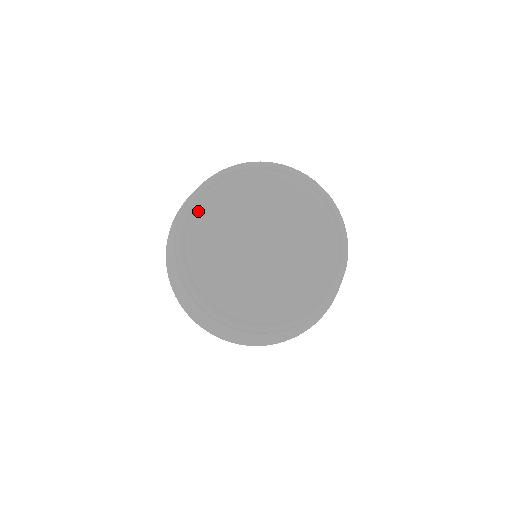
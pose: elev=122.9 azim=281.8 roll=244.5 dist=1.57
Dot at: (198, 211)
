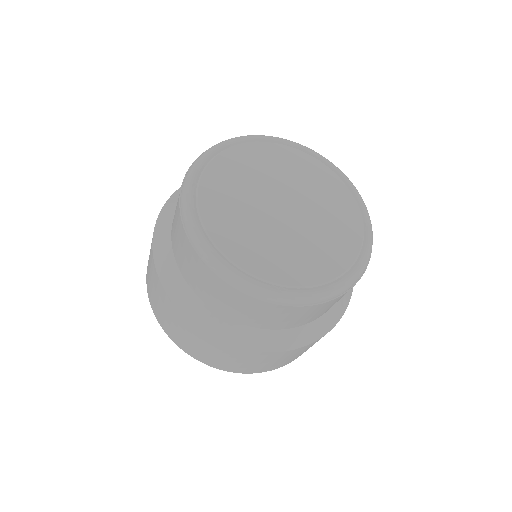
Dot at: (249, 144)
